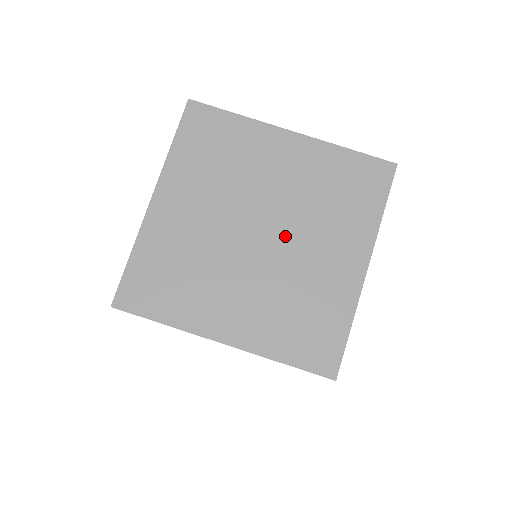
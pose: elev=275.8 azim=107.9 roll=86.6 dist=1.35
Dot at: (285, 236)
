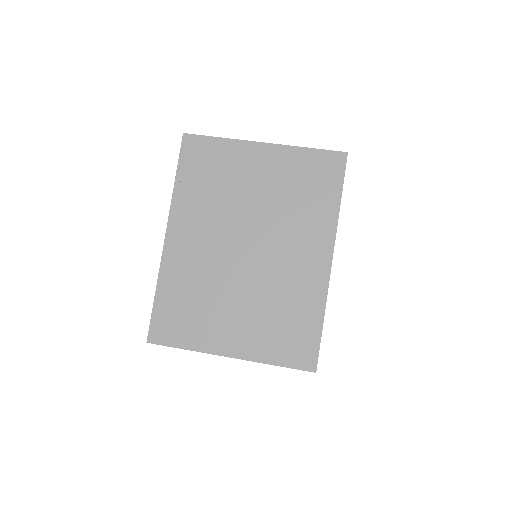
Dot at: occluded
